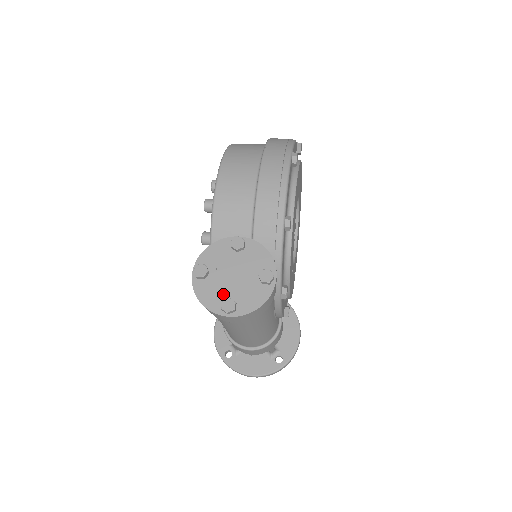
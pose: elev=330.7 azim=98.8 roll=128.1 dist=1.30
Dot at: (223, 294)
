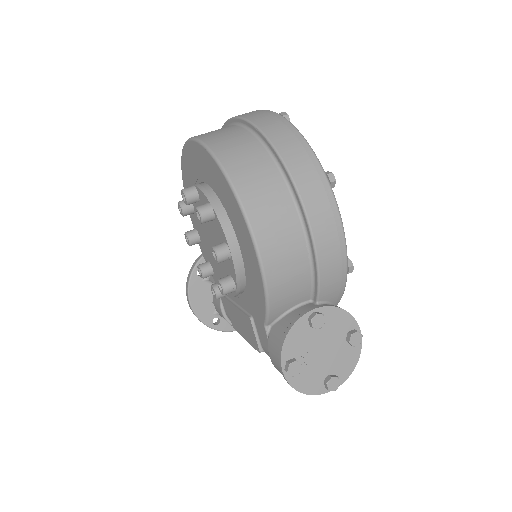
Dot at: (321, 374)
